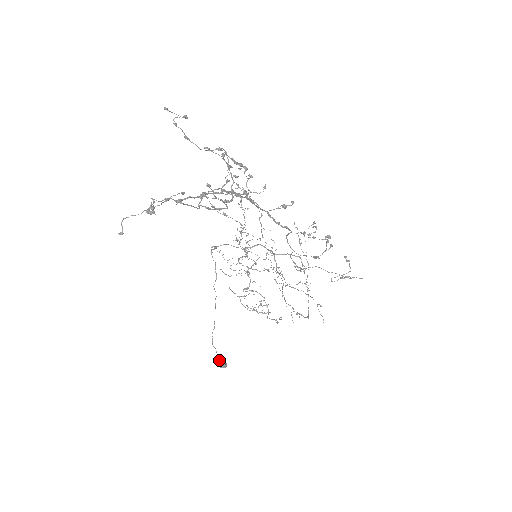
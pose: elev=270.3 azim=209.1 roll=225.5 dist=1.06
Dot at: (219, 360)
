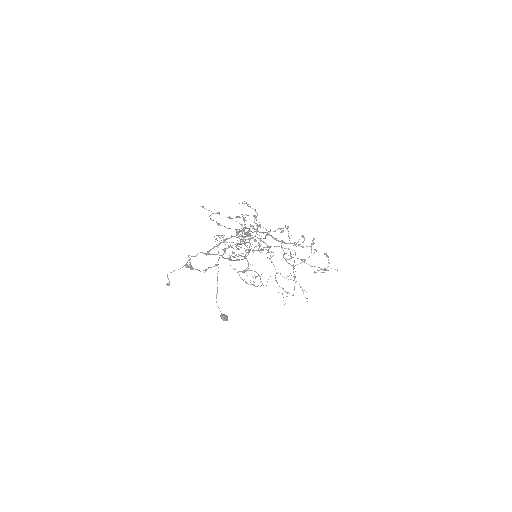
Dot at: (222, 315)
